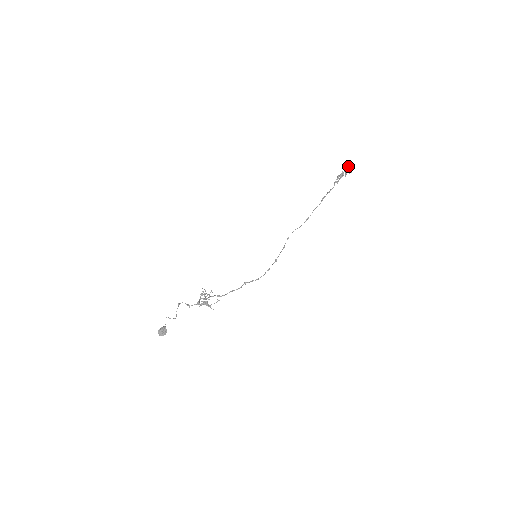
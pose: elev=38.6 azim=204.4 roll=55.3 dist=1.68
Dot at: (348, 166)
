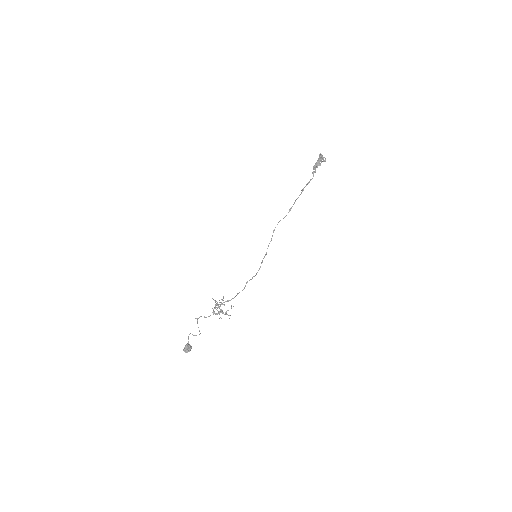
Dot at: (322, 155)
